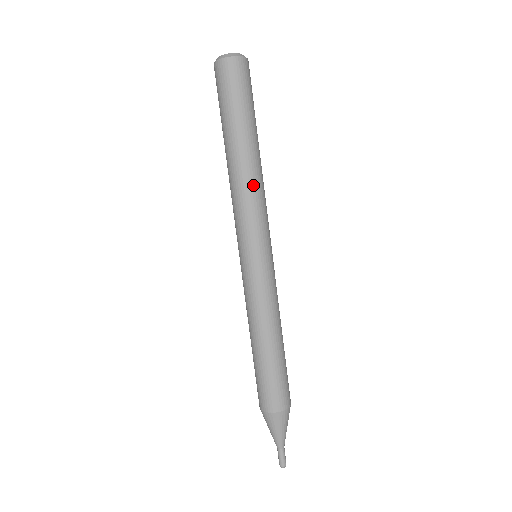
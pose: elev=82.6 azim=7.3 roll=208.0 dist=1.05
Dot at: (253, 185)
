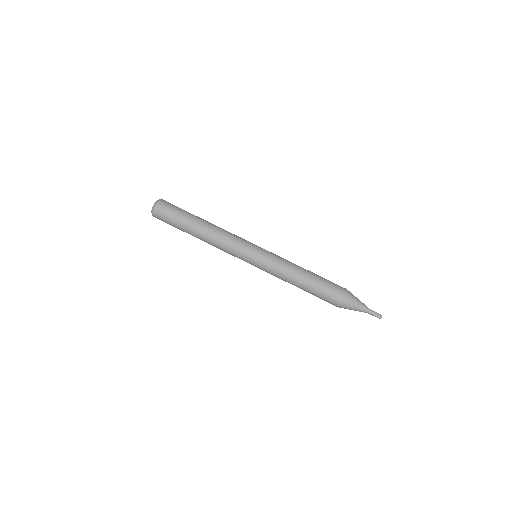
Dot at: (216, 240)
